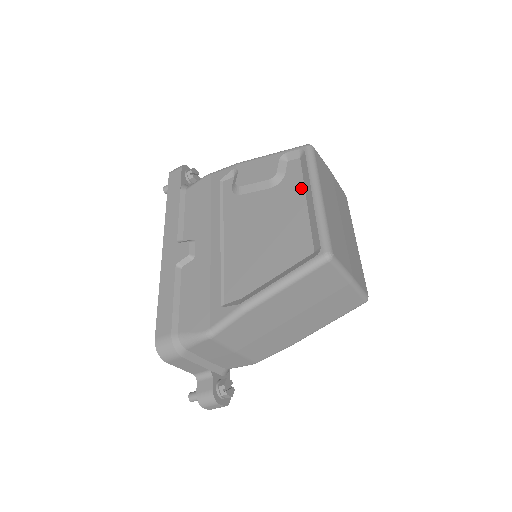
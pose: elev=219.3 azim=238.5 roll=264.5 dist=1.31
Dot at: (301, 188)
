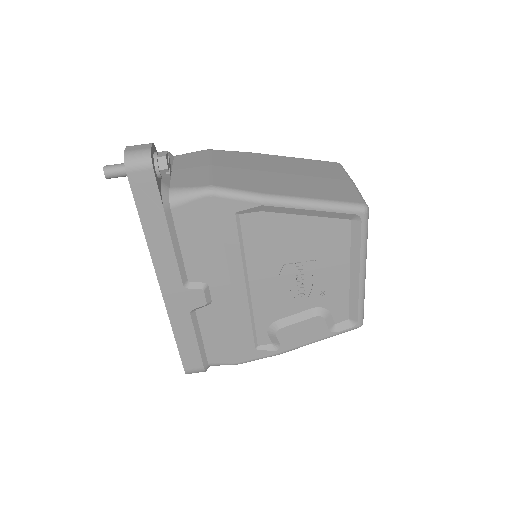
Dot at: occluded
